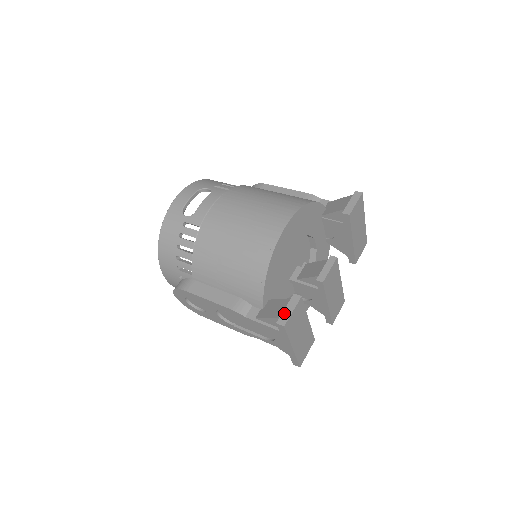
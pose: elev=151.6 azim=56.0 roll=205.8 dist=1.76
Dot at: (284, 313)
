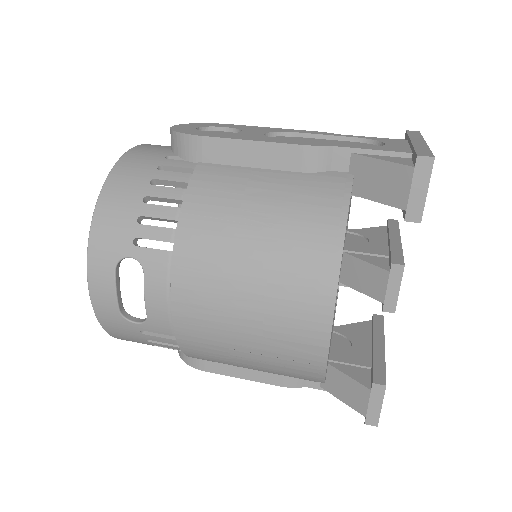
Dot at: (370, 411)
